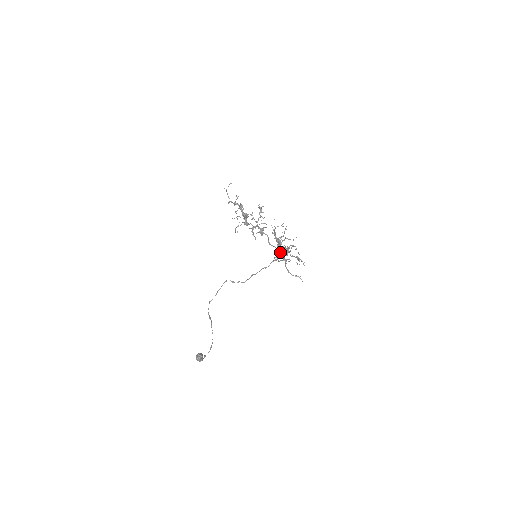
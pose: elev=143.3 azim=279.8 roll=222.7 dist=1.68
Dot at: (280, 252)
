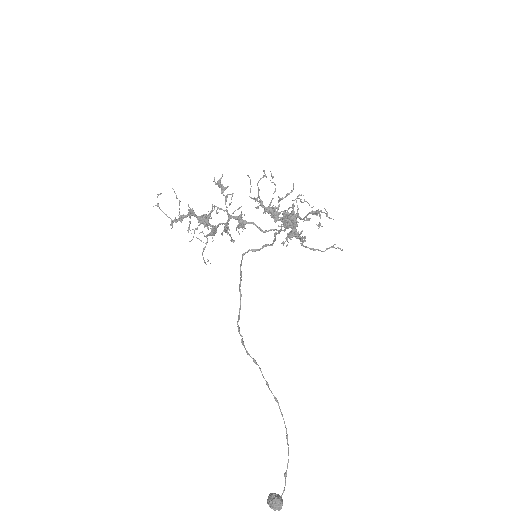
Dot at: (284, 230)
